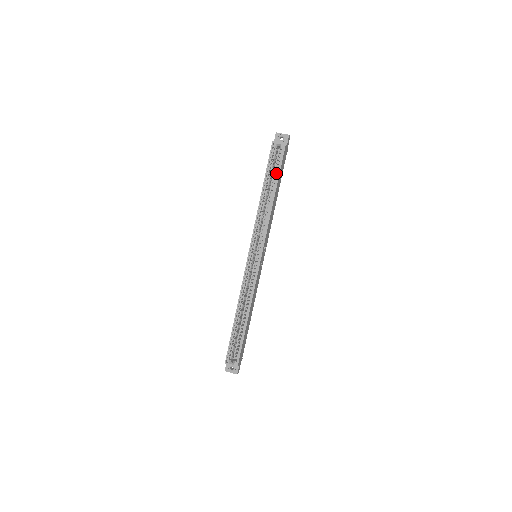
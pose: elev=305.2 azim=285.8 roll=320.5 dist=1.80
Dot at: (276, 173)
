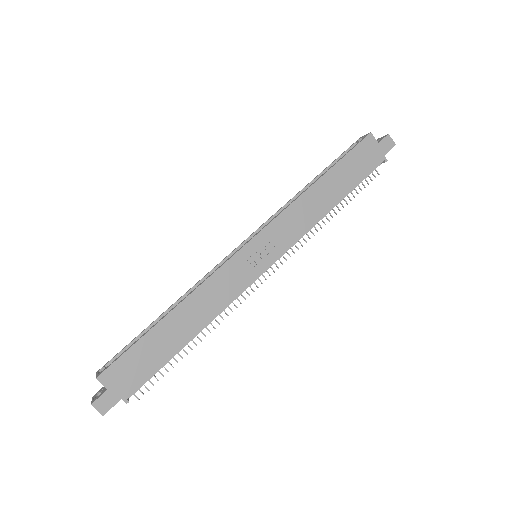
Dot at: occluded
